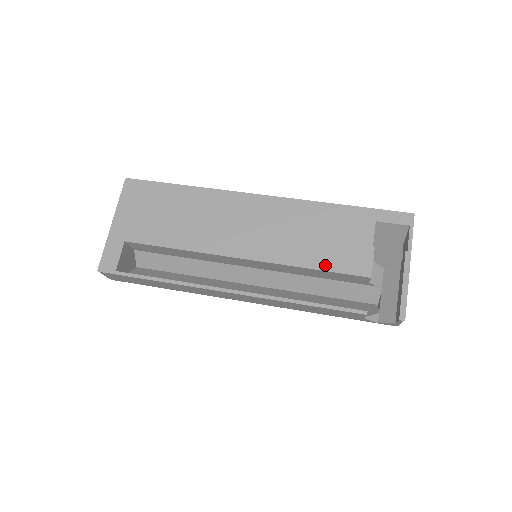
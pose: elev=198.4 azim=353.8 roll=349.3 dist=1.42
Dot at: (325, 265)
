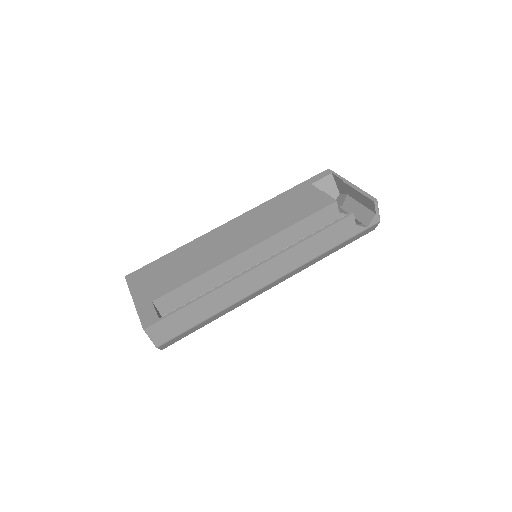
Dot at: (304, 215)
